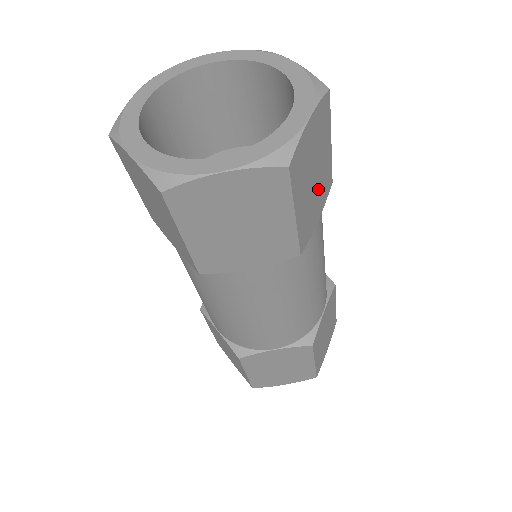
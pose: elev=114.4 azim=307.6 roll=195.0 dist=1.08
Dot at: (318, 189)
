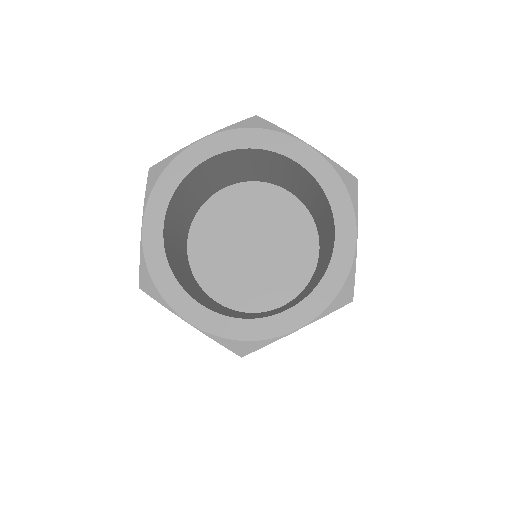
Dot at: occluded
